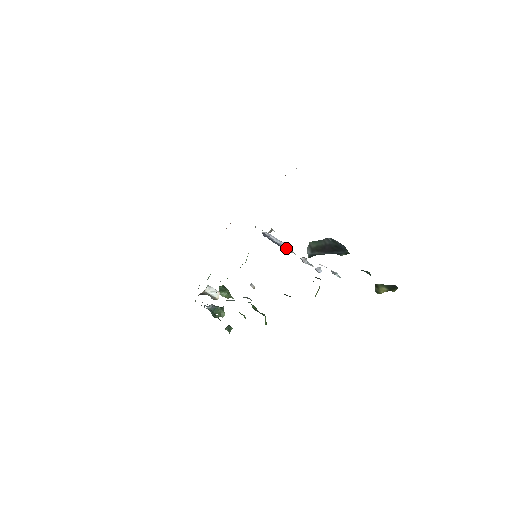
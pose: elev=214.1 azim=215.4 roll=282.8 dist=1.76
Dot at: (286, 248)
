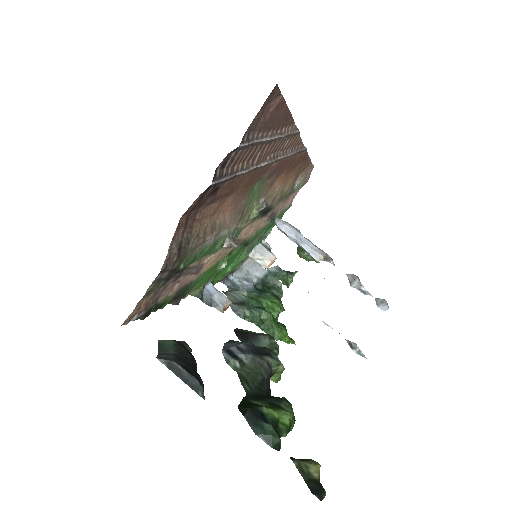
Dot at: (311, 255)
